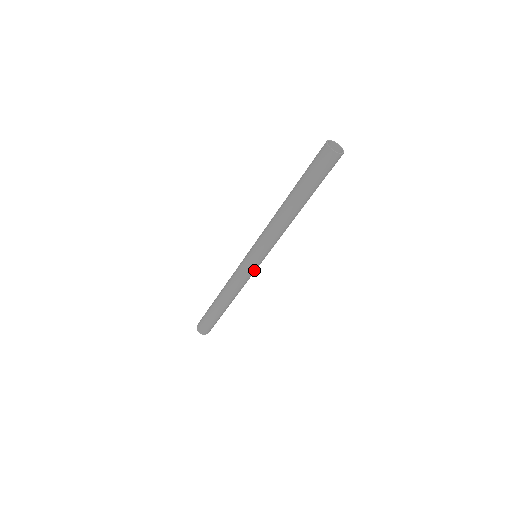
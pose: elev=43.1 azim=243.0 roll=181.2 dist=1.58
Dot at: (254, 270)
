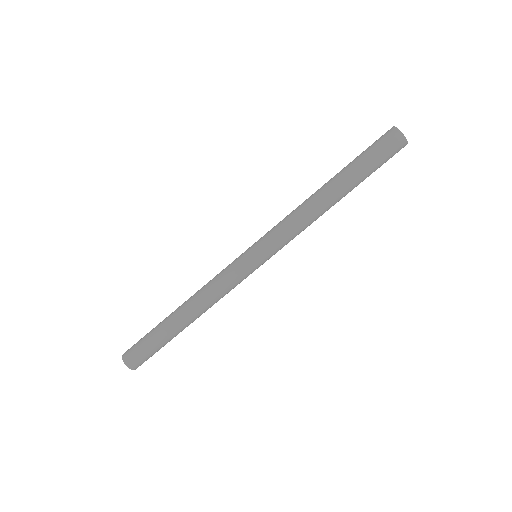
Dot at: occluded
